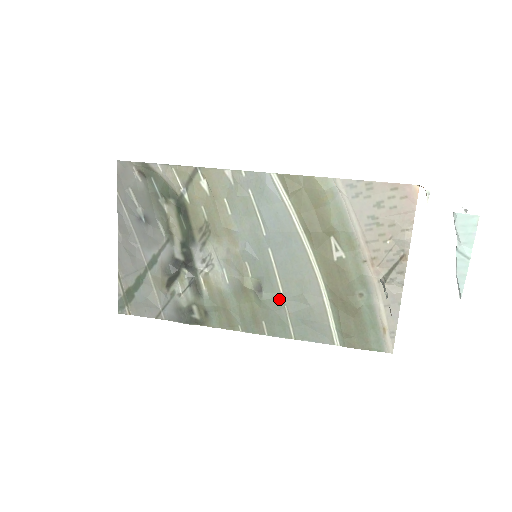
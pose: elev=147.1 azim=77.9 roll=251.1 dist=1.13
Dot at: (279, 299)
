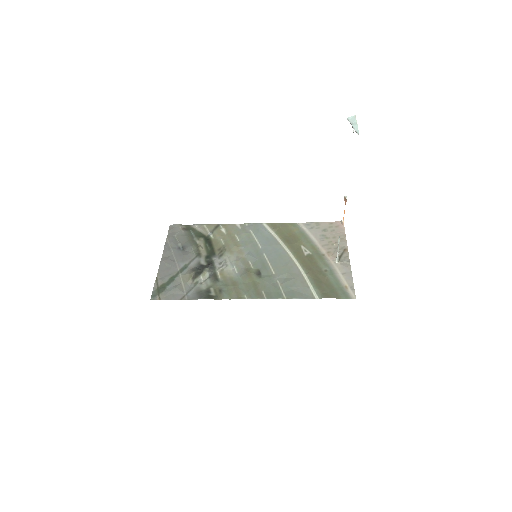
Dot at: (273, 277)
